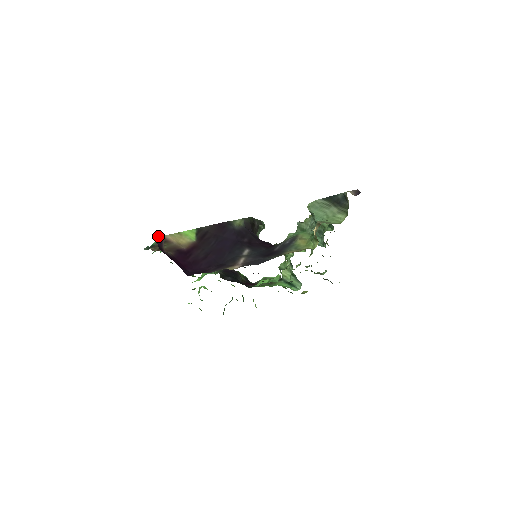
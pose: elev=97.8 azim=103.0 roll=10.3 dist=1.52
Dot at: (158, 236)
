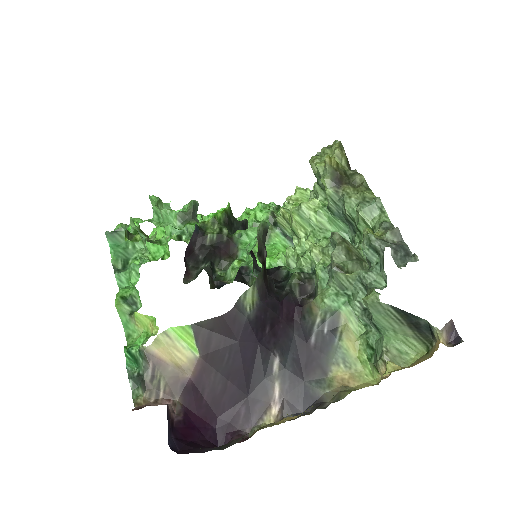
Dot at: (168, 429)
